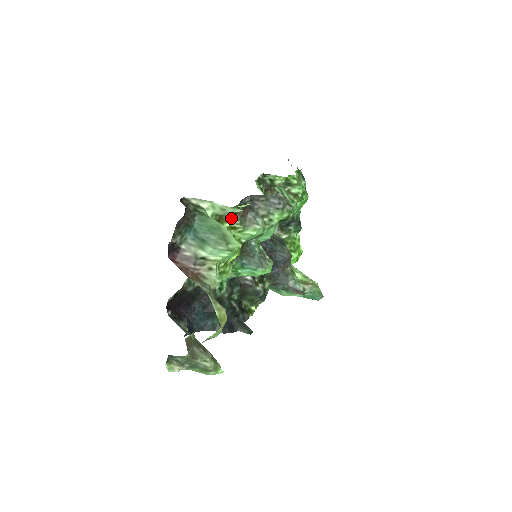
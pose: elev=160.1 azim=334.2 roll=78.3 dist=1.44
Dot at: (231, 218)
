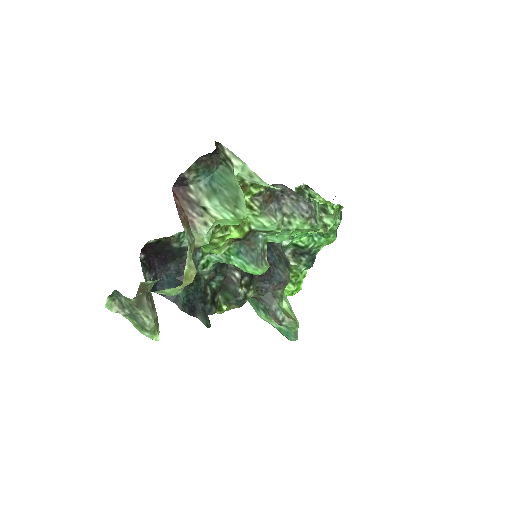
Dot at: (254, 196)
